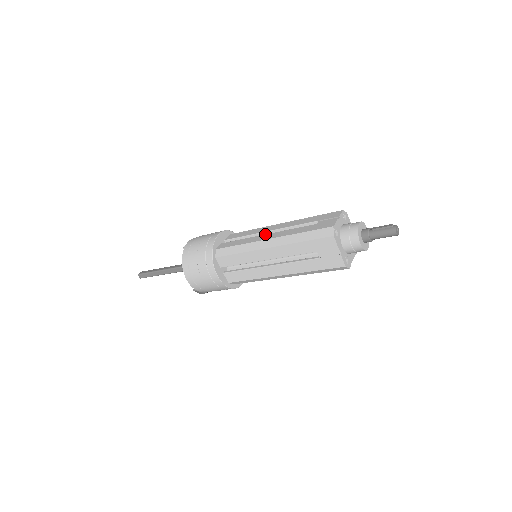
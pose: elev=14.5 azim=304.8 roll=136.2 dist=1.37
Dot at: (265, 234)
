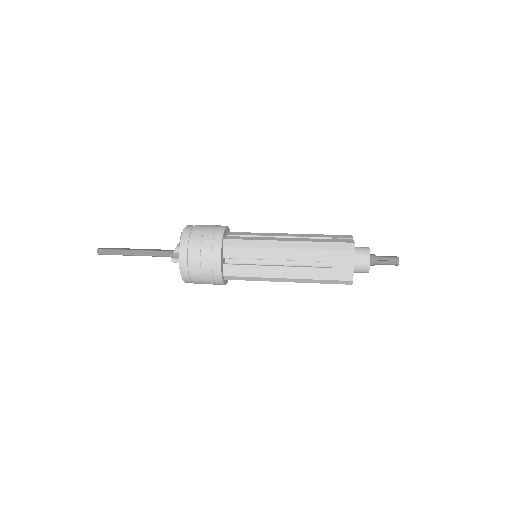
Dot at: (277, 267)
